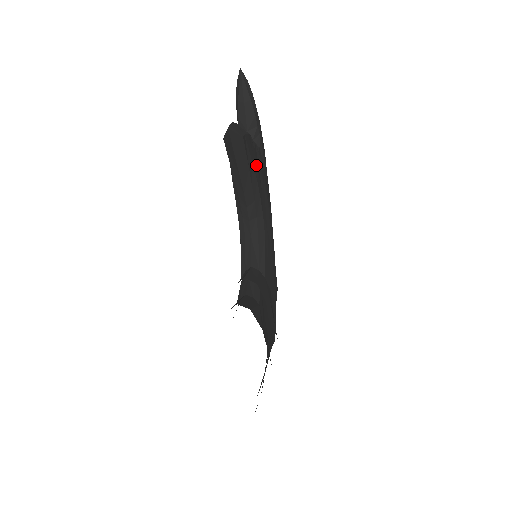
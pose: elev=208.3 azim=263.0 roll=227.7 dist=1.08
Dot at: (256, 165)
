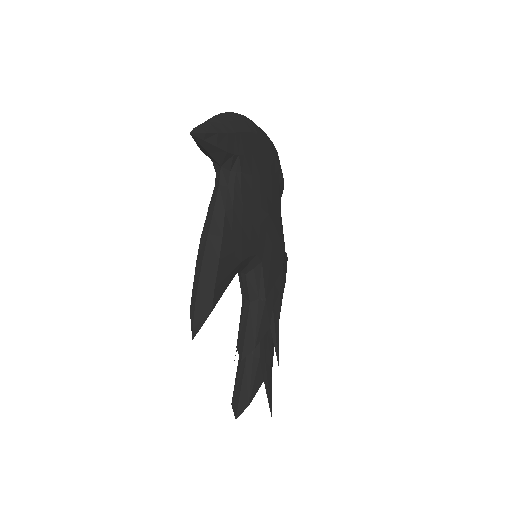
Dot at: (237, 248)
